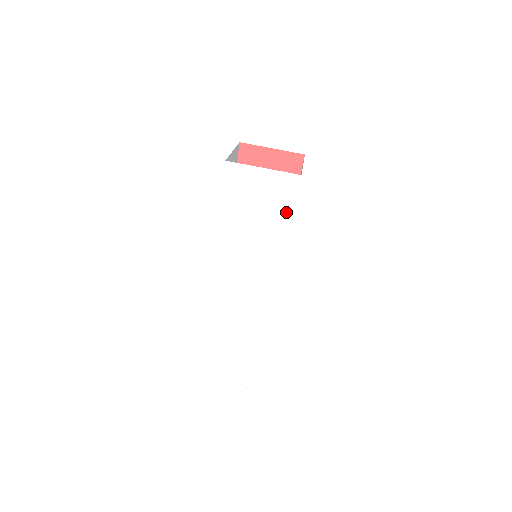
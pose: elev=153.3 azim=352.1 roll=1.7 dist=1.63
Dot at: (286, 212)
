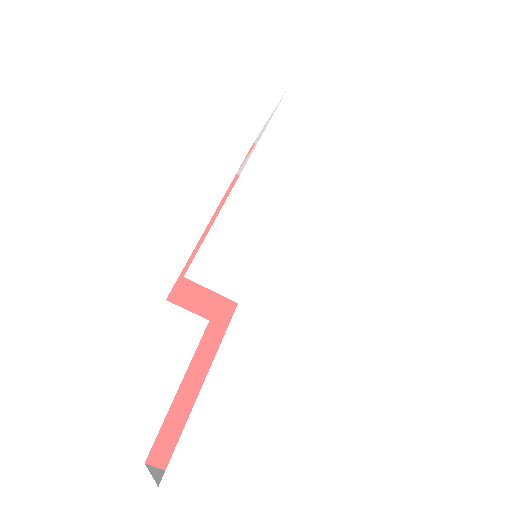
Dot at: (341, 175)
